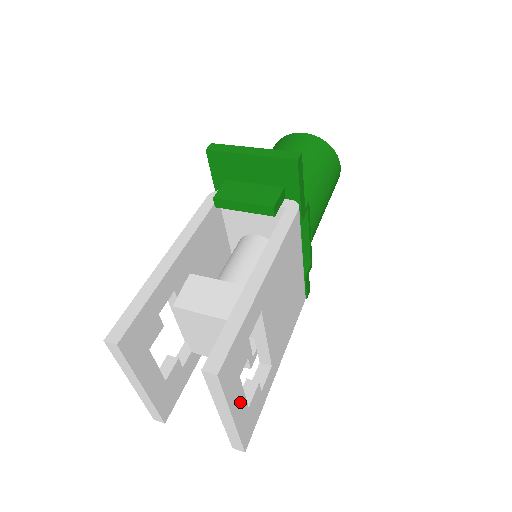
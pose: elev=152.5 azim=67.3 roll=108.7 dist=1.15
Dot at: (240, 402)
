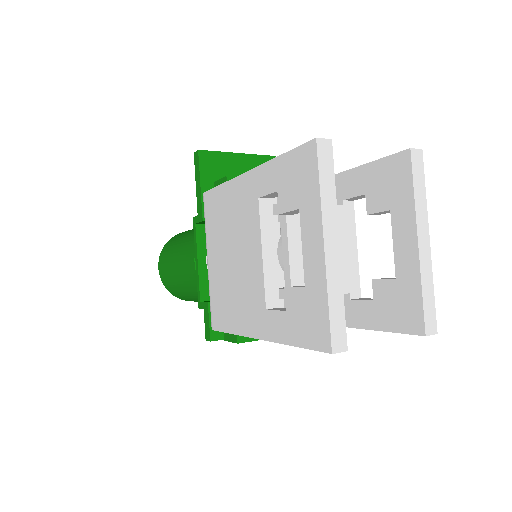
Dot at: occluded
